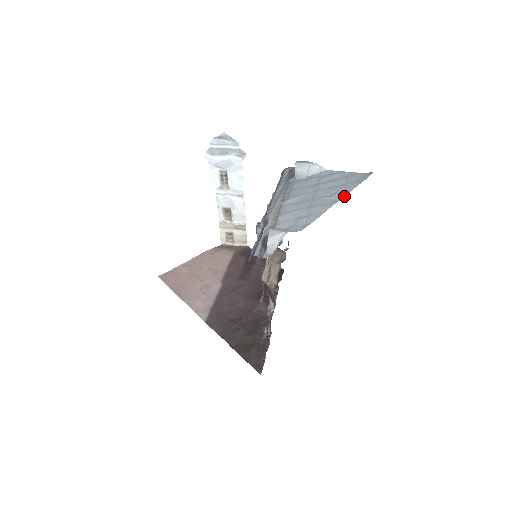
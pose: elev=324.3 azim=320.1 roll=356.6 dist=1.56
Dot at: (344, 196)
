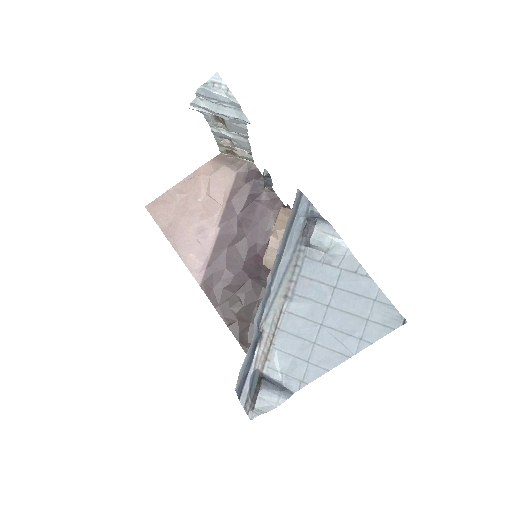
Dot at: (358, 352)
